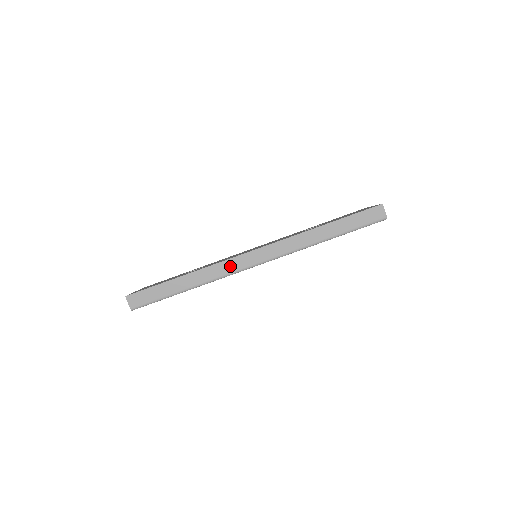
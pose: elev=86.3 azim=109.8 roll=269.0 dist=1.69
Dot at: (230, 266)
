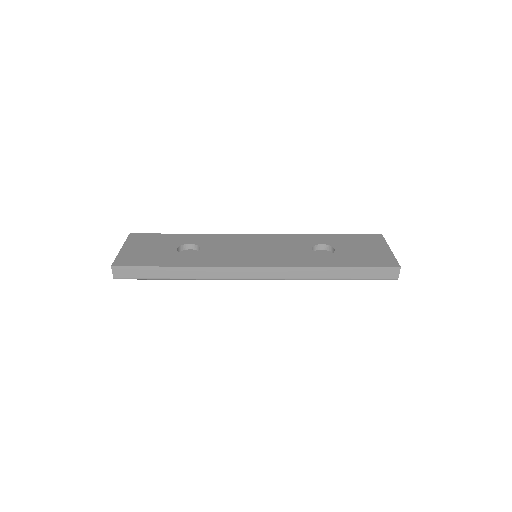
Dot at: (228, 273)
